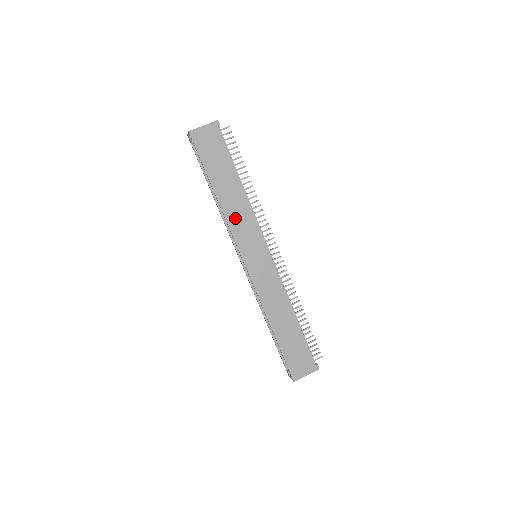
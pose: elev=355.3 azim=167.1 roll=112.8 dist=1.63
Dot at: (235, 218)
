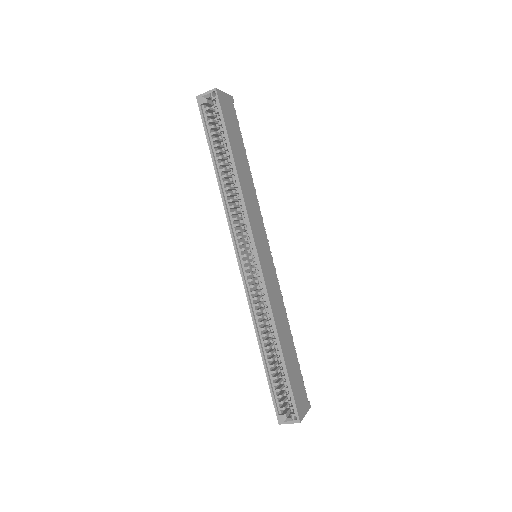
Dot at: (249, 201)
